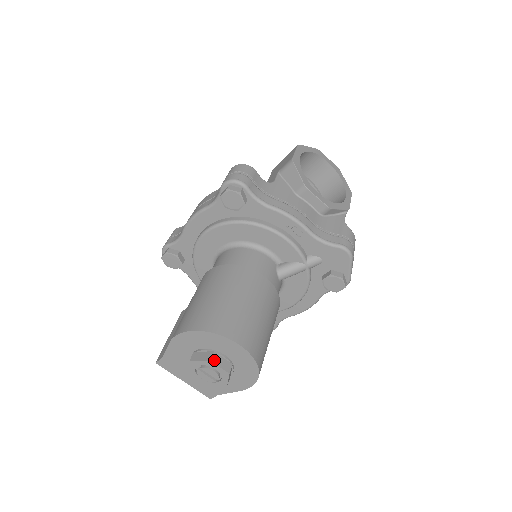
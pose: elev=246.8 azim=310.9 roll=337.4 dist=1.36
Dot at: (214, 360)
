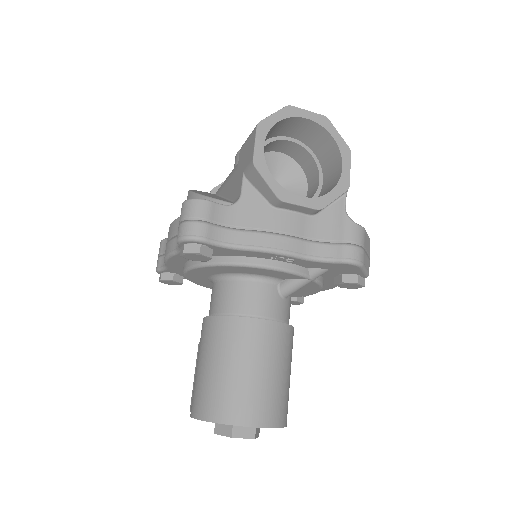
Dot at: (235, 435)
